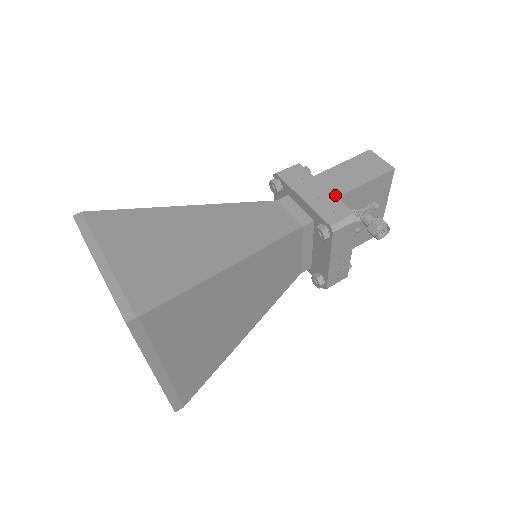
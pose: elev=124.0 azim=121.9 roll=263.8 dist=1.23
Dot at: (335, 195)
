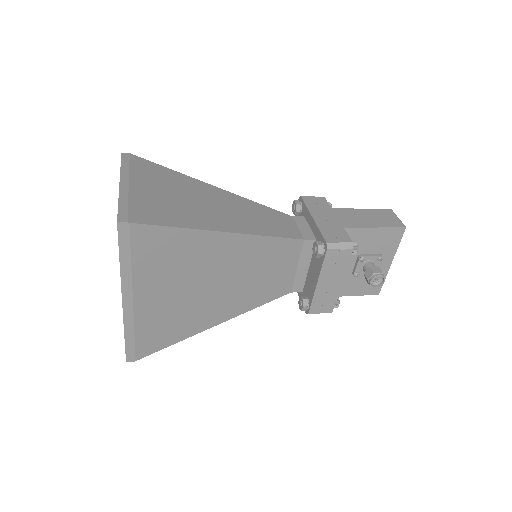
Dot at: (343, 226)
